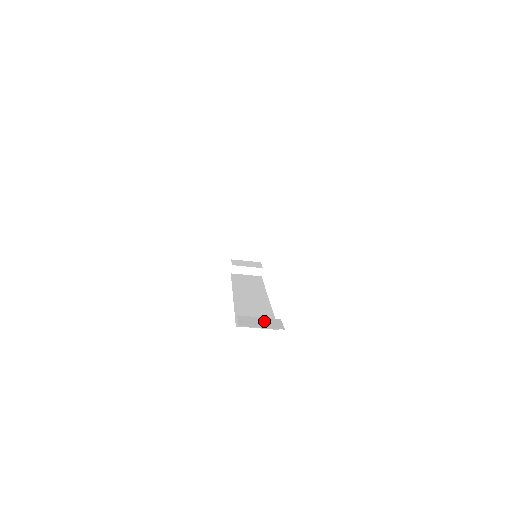
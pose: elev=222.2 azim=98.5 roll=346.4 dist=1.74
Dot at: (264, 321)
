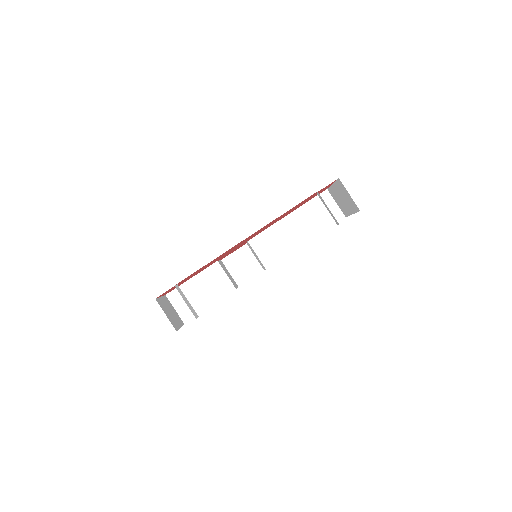
Dot at: occluded
